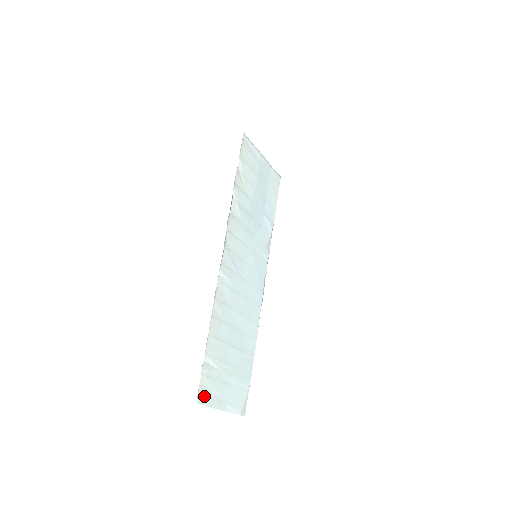
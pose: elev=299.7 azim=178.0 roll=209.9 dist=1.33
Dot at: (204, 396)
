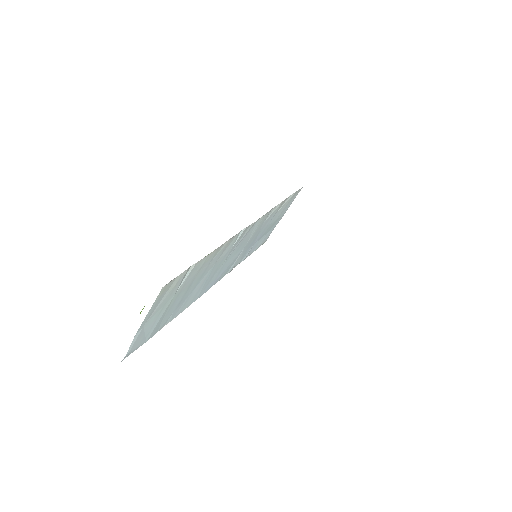
Dot at: (164, 291)
